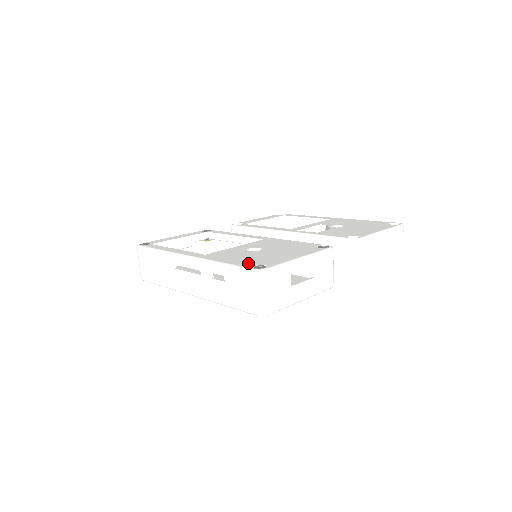
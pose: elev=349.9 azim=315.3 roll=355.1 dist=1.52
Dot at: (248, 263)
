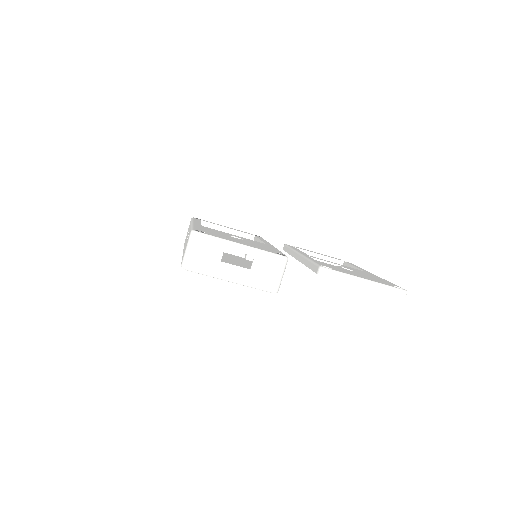
Dot at: (202, 230)
